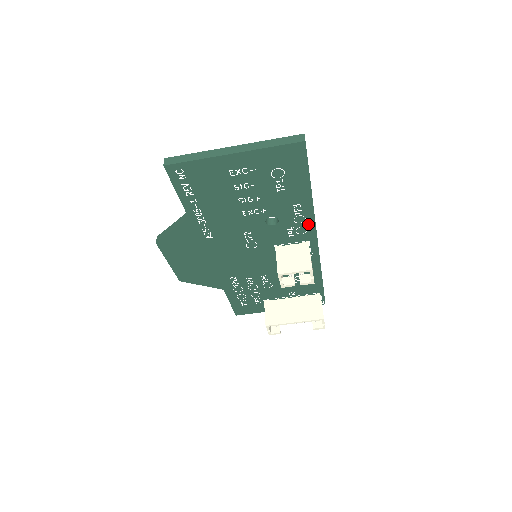
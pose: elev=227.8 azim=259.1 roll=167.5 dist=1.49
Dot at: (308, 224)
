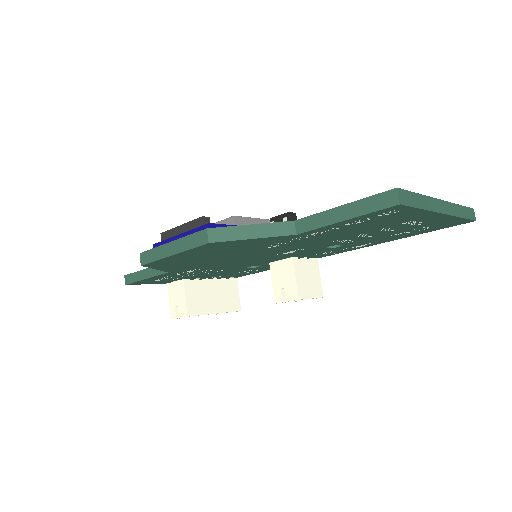
Dot at: (344, 250)
